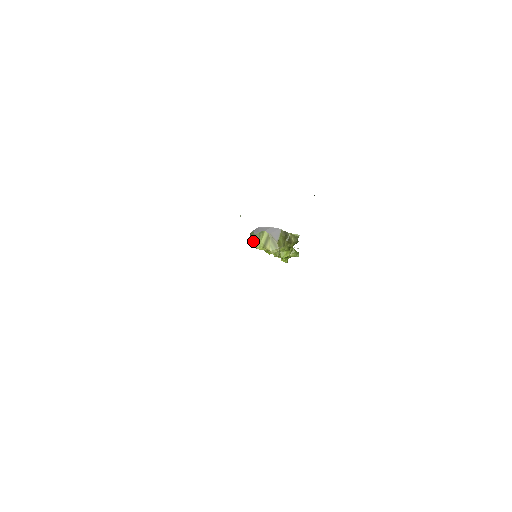
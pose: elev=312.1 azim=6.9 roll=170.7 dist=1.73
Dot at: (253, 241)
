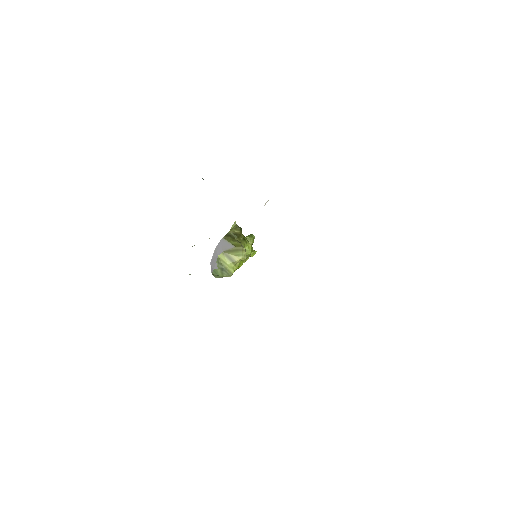
Dot at: (223, 274)
